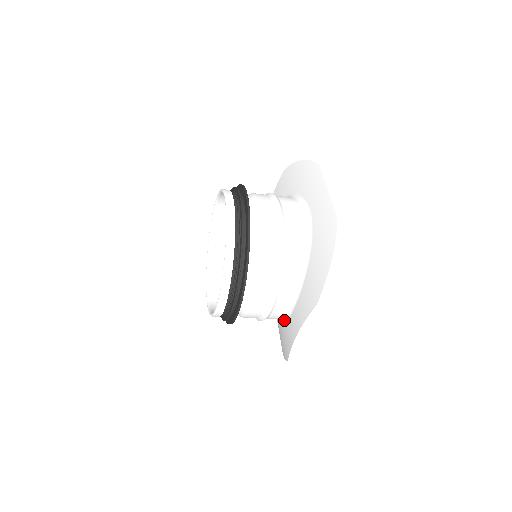
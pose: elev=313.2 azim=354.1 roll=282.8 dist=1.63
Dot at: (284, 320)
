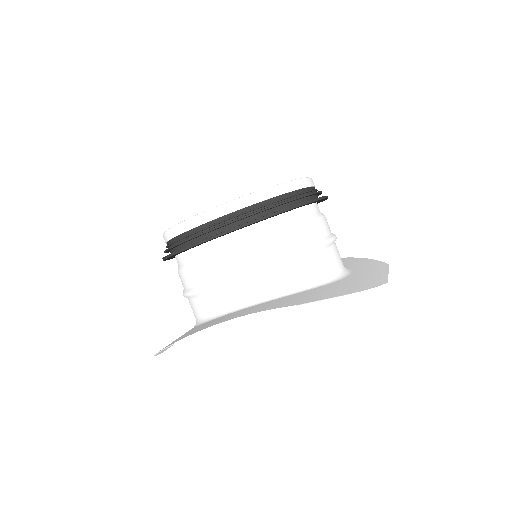
Dot at: (213, 317)
